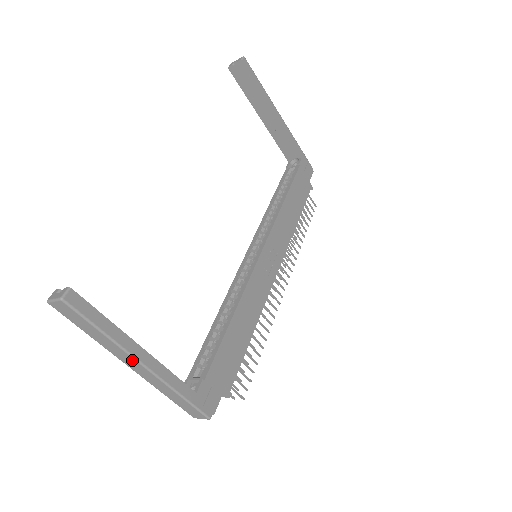
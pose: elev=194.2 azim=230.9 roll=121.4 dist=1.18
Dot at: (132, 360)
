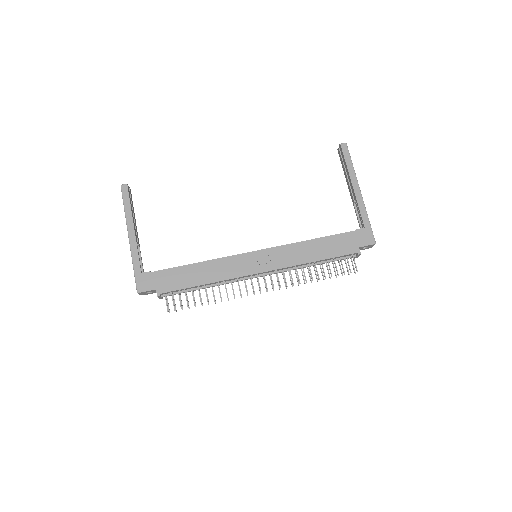
Dot at: (128, 231)
